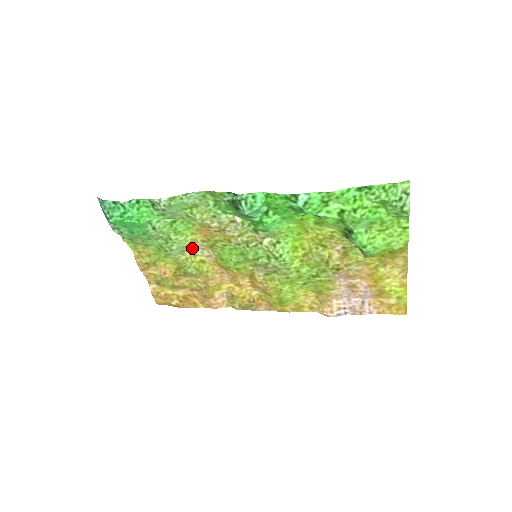
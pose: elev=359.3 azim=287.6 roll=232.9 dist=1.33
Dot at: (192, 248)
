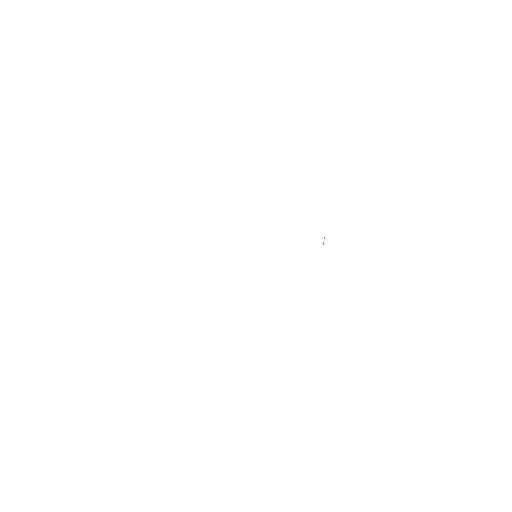
Dot at: occluded
